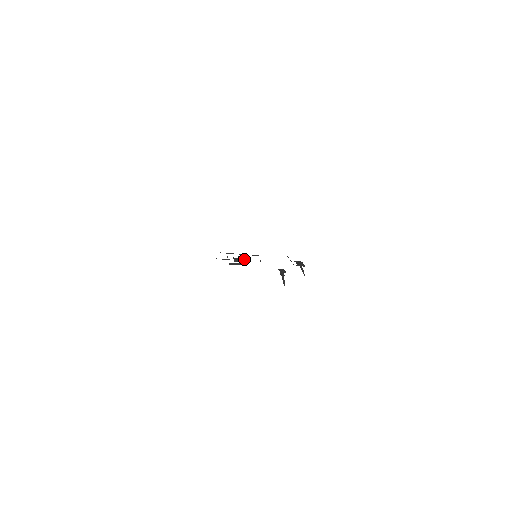
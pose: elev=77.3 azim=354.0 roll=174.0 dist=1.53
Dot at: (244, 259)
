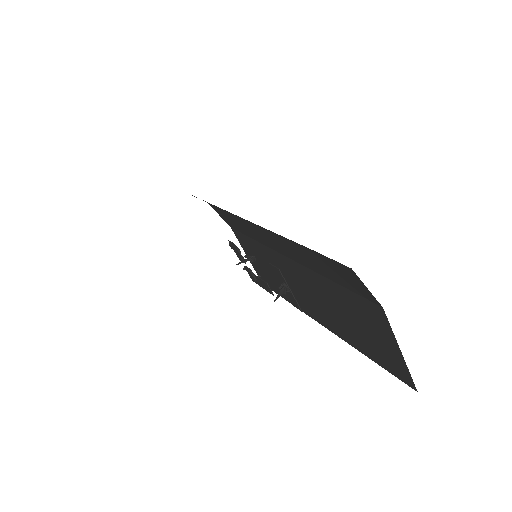
Dot at: (250, 269)
